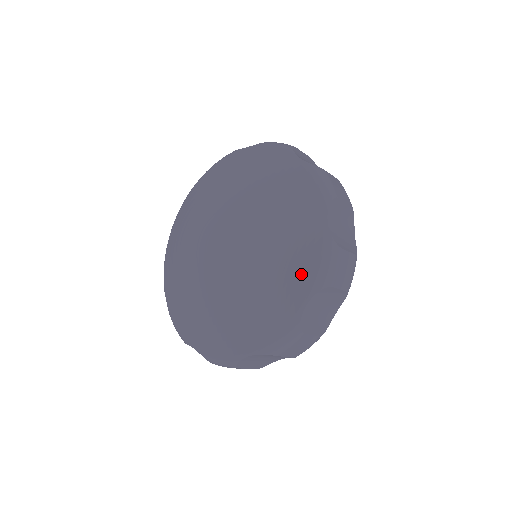
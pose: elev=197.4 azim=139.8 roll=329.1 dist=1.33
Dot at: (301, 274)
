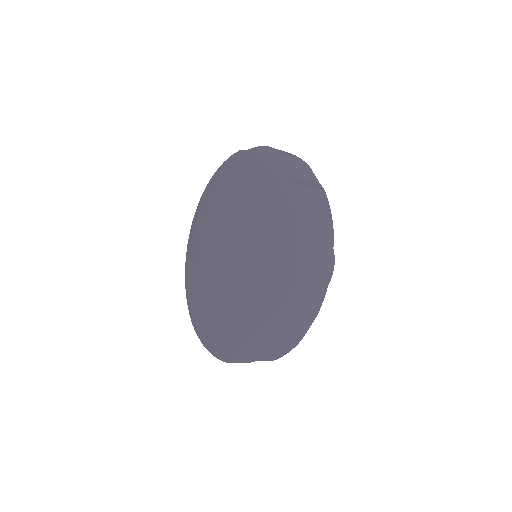
Dot at: (276, 221)
